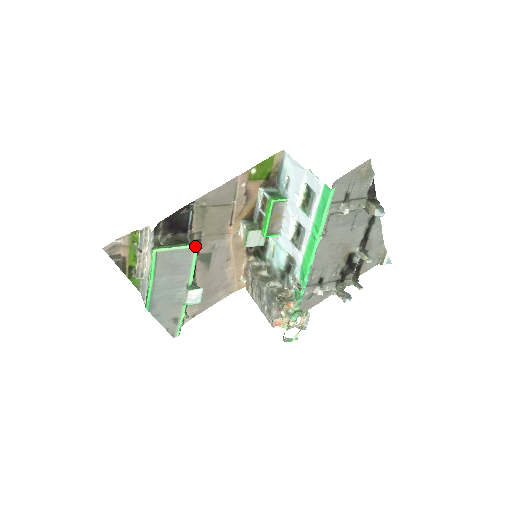
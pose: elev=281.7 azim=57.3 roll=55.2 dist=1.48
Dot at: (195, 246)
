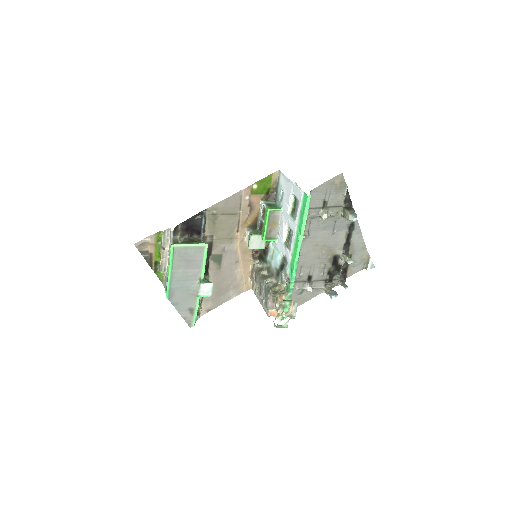
Dot at: (205, 245)
